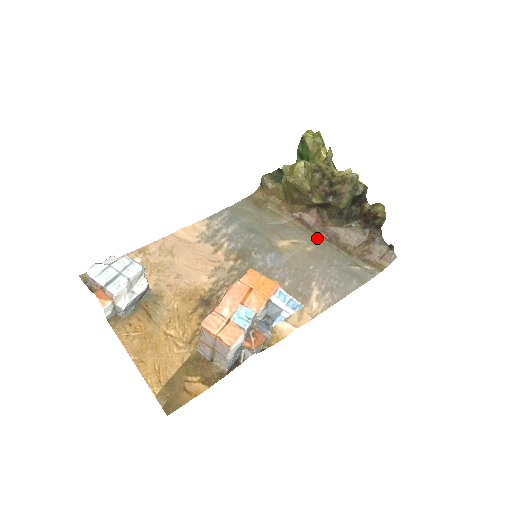
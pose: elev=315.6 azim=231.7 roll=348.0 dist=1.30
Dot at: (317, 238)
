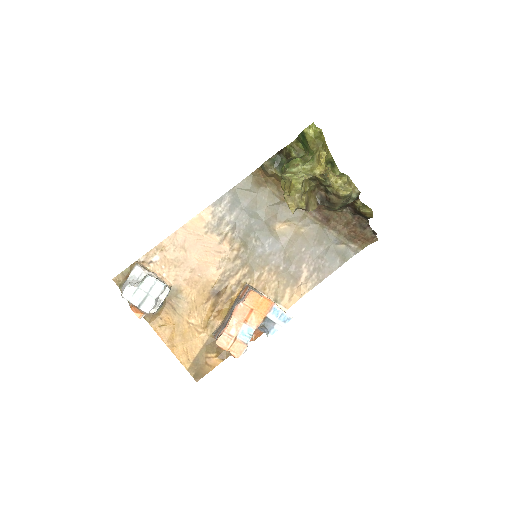
Dot at: (311, 219)
